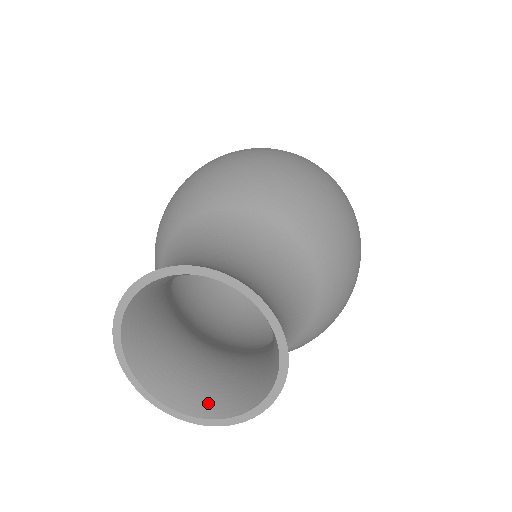
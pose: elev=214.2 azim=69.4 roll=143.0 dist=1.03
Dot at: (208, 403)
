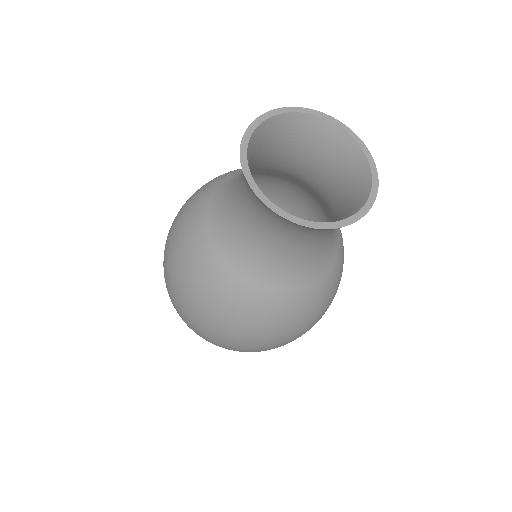
Dot at: occluded
